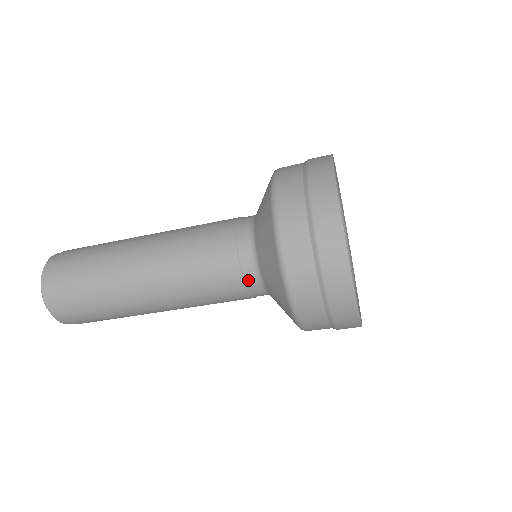
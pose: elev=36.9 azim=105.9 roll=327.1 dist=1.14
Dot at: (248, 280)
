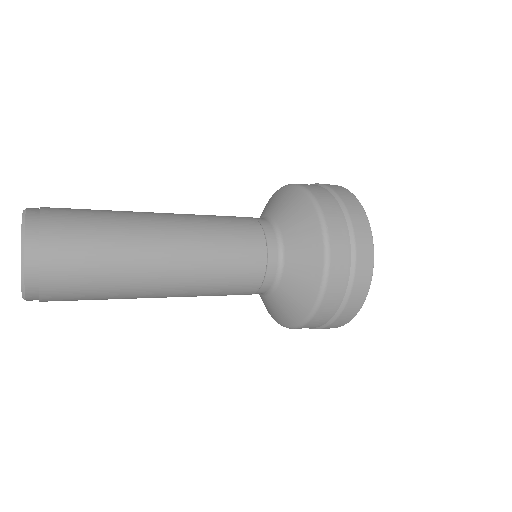
Dot at: (269, 265)
